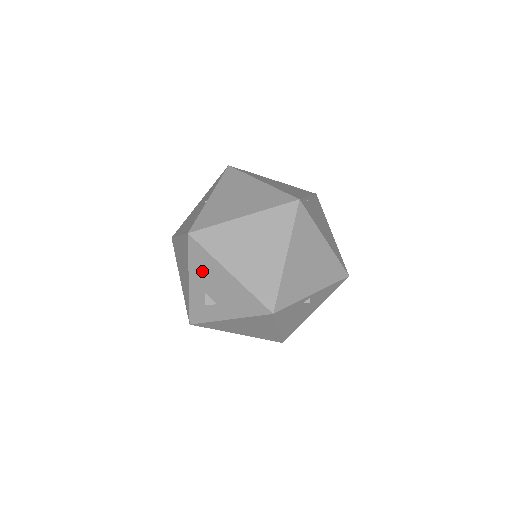
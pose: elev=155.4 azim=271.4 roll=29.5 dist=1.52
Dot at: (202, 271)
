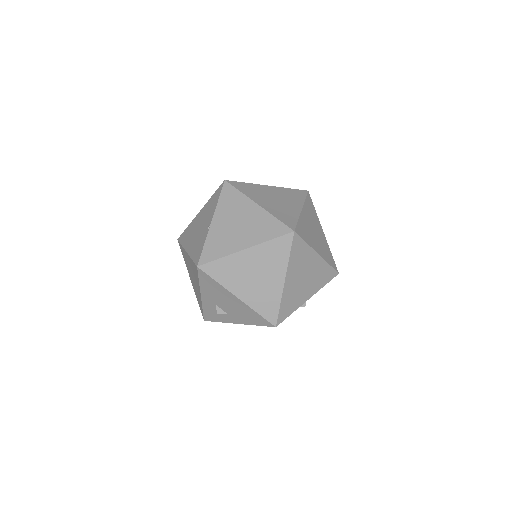
Dot at: (212, 292)
